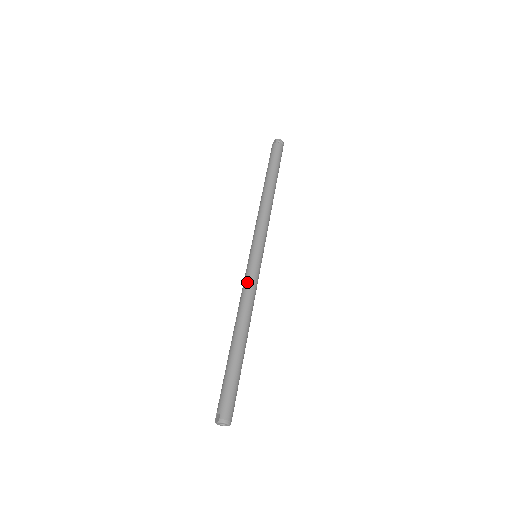
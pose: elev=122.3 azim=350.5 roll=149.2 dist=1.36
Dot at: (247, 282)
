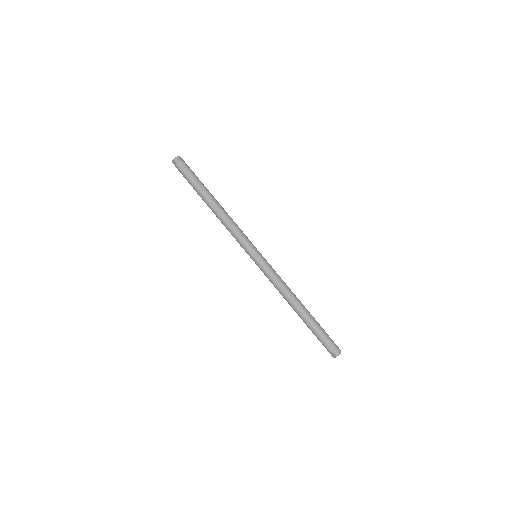
Dot at: (272, 278)
